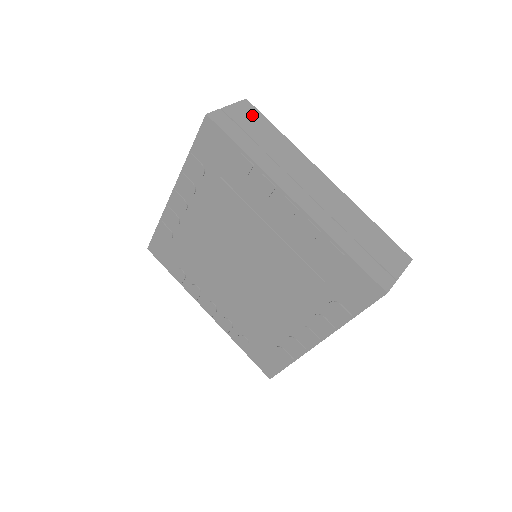
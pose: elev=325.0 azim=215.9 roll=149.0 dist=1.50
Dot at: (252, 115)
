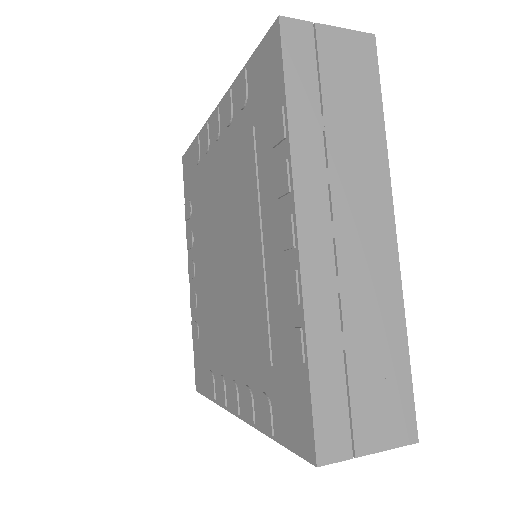
Dot at: (359, 63)
